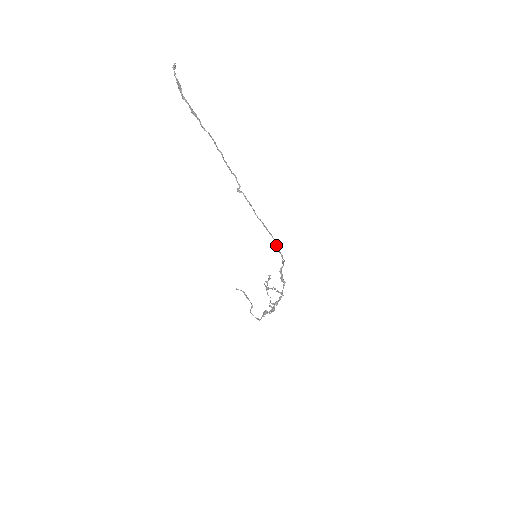
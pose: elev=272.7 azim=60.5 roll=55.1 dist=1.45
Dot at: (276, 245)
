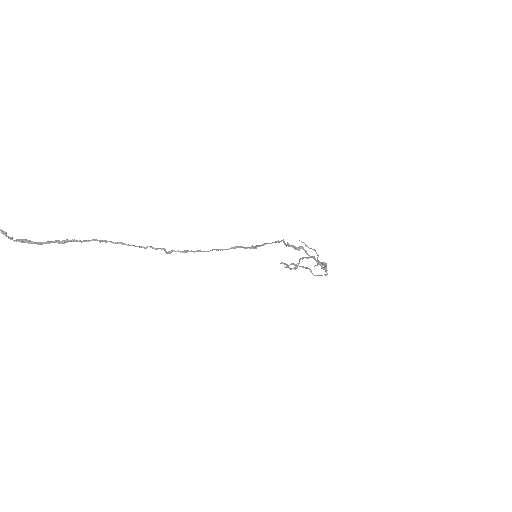
Dot at: occluded
